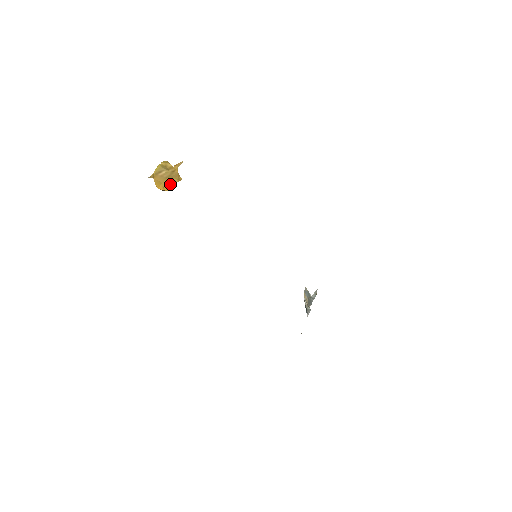
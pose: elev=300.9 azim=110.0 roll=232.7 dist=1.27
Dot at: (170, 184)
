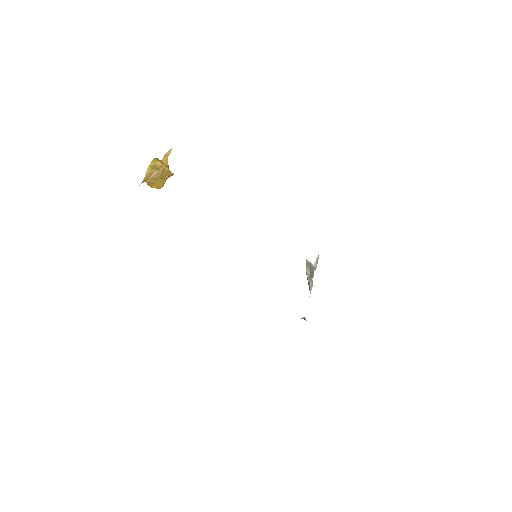
Dot at: (163, 182)
